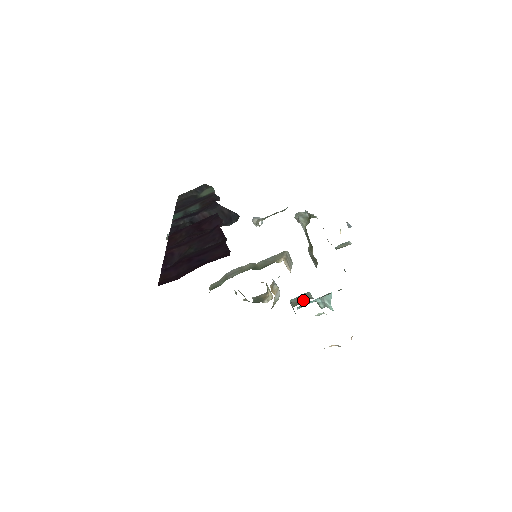
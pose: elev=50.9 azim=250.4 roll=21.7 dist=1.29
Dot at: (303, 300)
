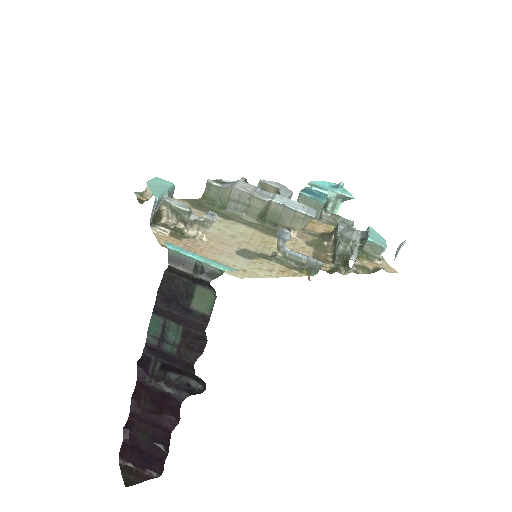
Dot at: occluded
